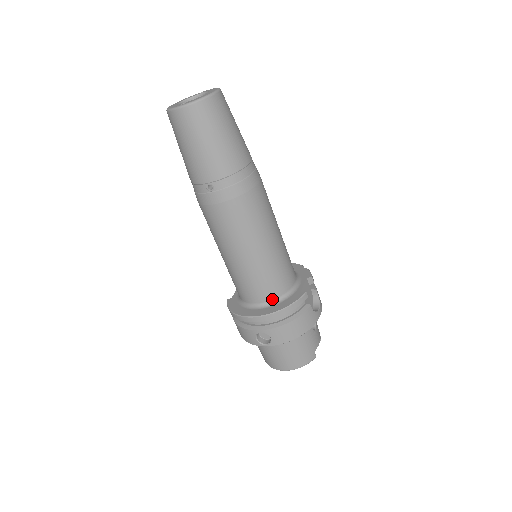
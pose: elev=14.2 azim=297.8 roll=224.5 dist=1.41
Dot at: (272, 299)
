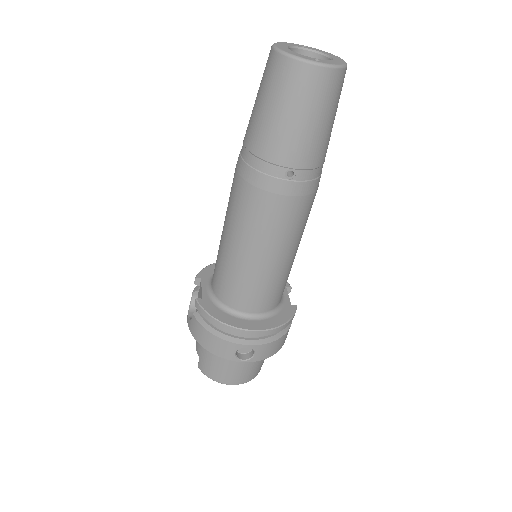
Dot at: (268, 310)
